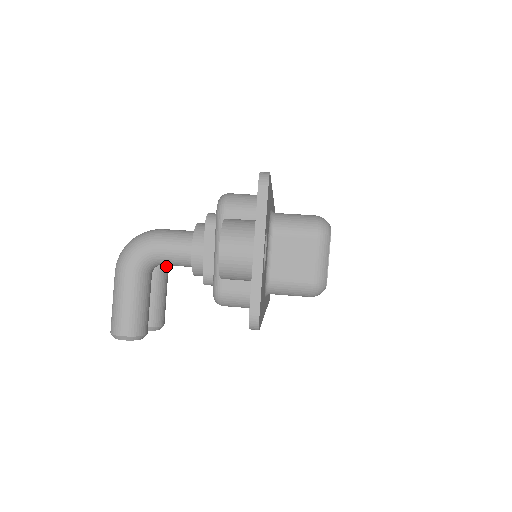
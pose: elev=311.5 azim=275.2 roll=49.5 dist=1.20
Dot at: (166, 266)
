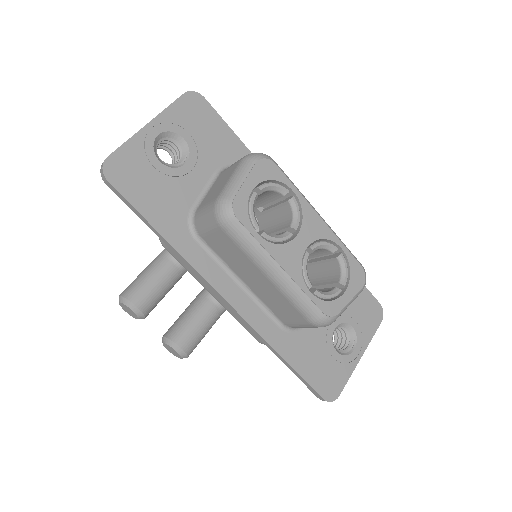
Dot at: occluded
